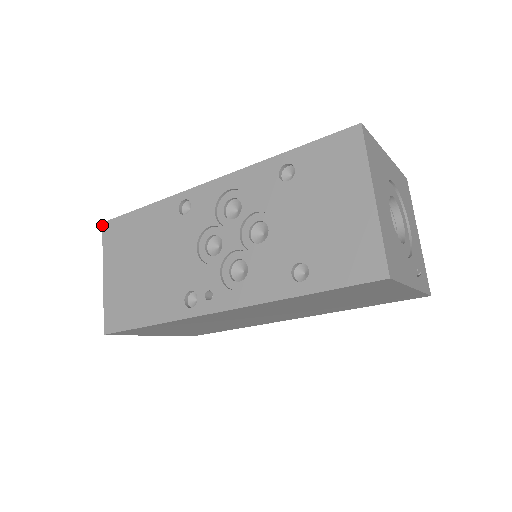
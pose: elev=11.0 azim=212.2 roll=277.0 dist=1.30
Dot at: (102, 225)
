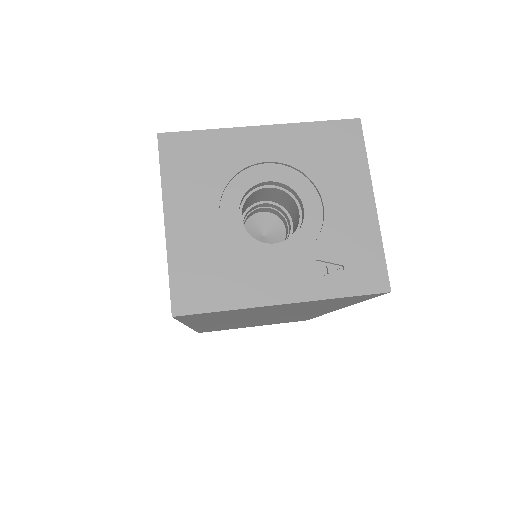
Dot at: occluded
